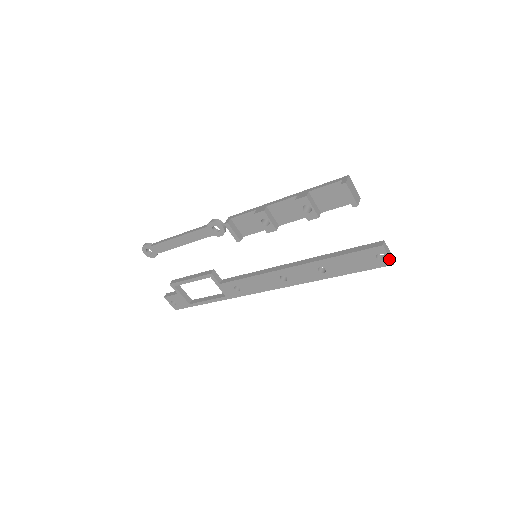
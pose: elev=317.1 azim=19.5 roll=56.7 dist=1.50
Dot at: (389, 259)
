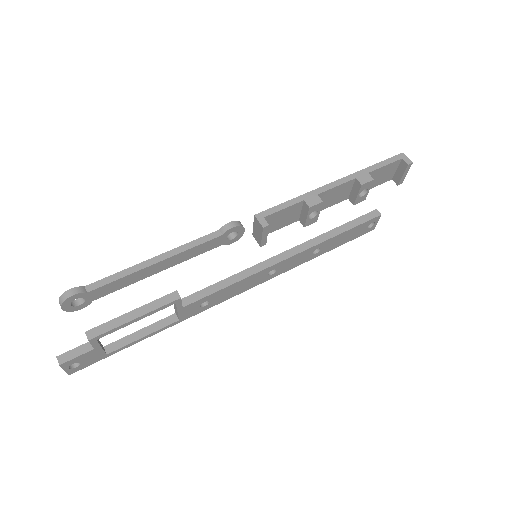
Dot at: (375, 226)
